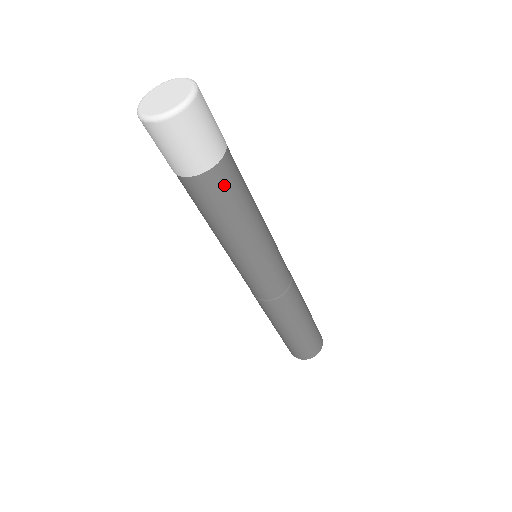
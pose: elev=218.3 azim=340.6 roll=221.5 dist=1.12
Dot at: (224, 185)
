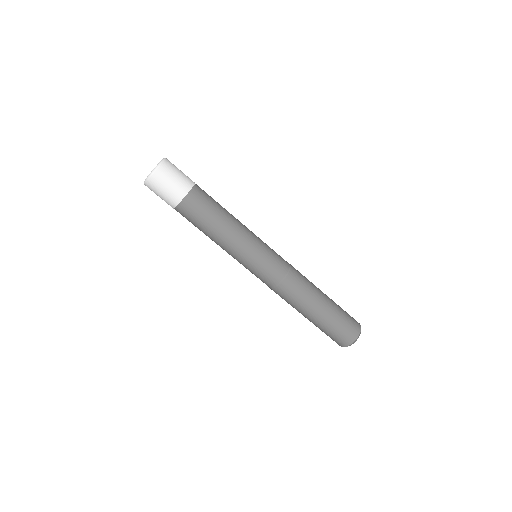
Dot at: (196, 207)
